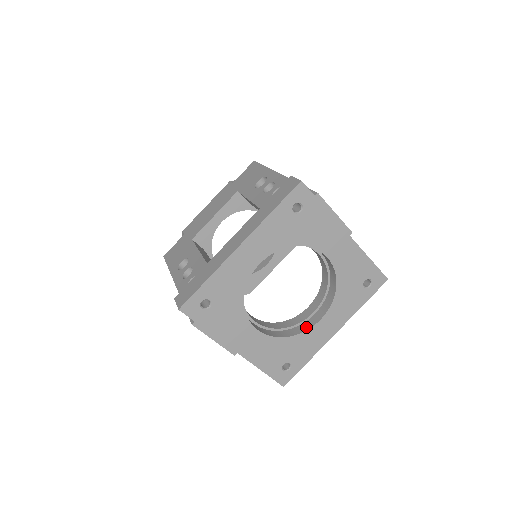
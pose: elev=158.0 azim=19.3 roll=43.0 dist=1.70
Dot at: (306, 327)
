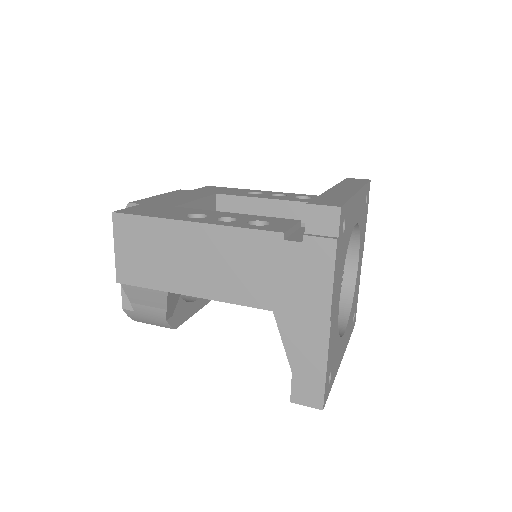
Dot at: occluded
